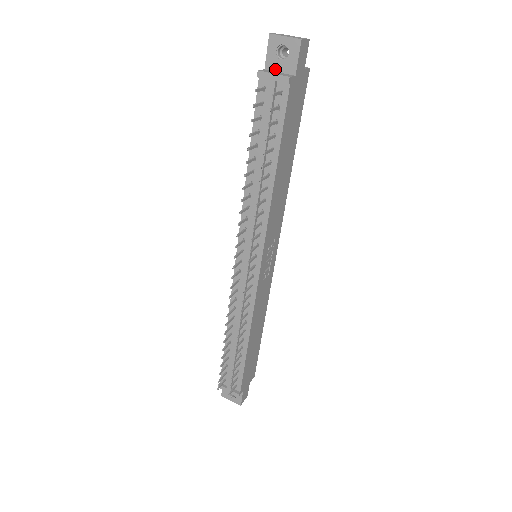
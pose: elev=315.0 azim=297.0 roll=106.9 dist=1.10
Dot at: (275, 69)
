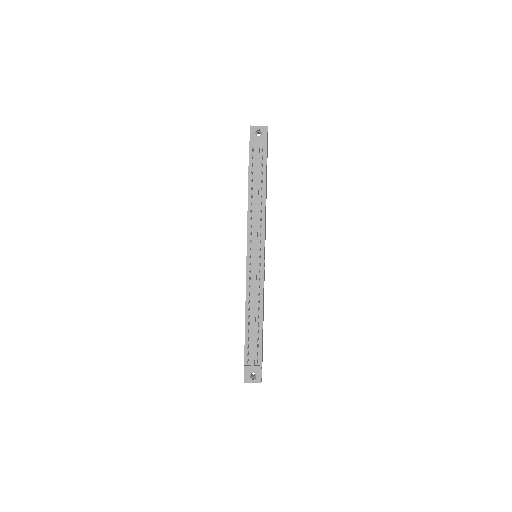
Dot at: occluded
